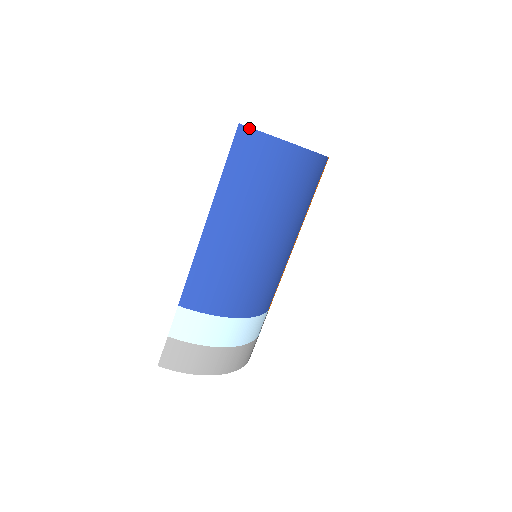
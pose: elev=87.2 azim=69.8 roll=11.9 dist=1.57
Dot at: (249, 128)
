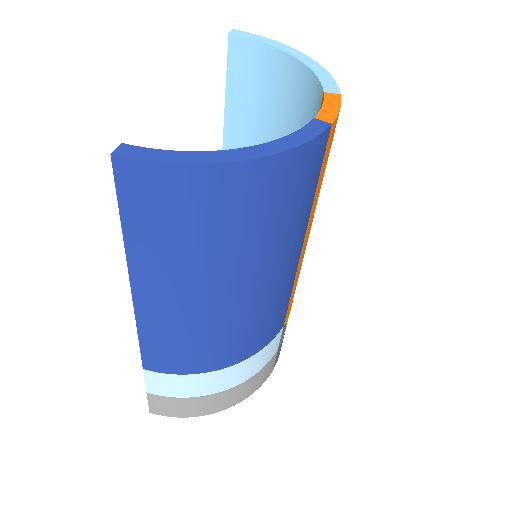
Dot at: (131, 160)
